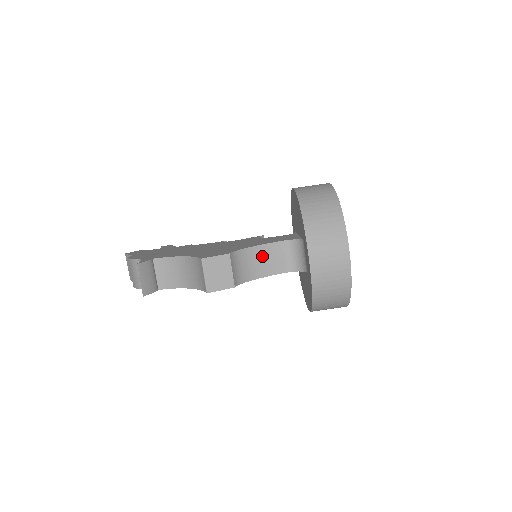
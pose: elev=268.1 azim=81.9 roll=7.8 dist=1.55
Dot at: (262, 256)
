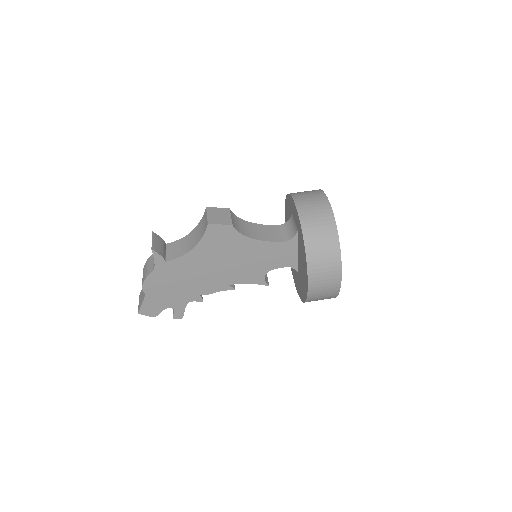
Dot at: (258, 229)
